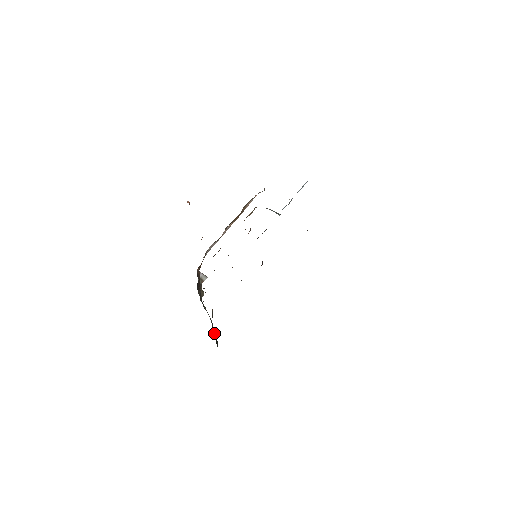
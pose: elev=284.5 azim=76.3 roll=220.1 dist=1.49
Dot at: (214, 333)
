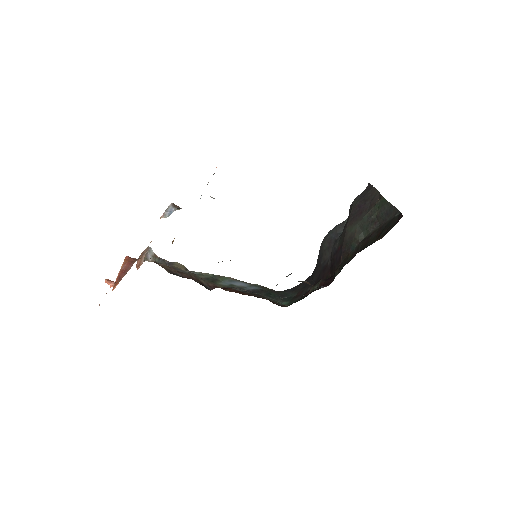
Dot at: (261, 290)
